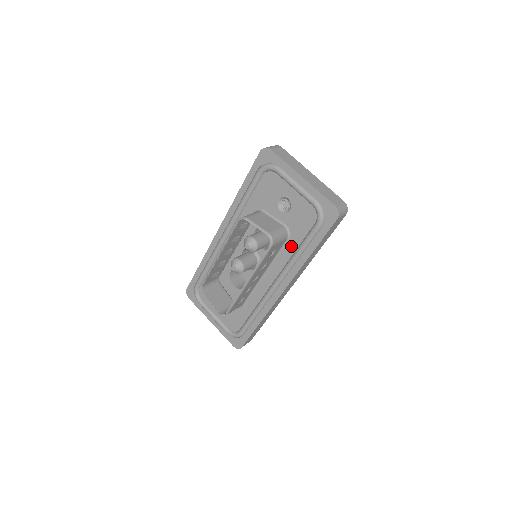
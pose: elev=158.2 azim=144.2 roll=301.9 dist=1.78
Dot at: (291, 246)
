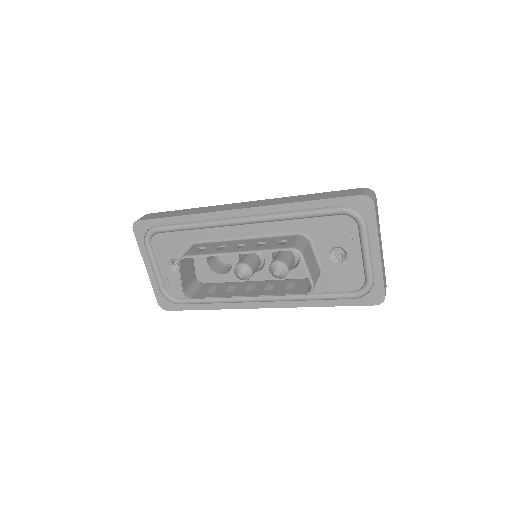
Dot at: occluded
